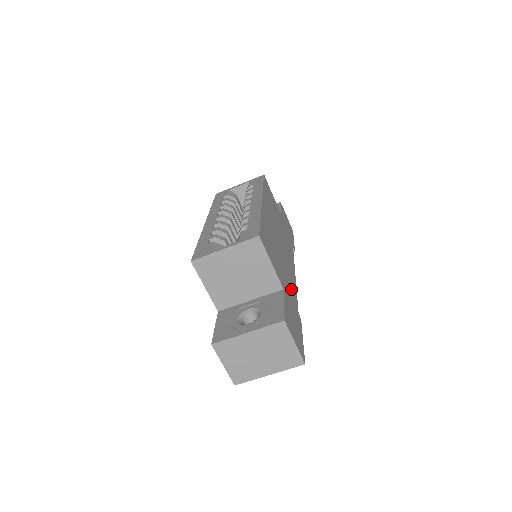
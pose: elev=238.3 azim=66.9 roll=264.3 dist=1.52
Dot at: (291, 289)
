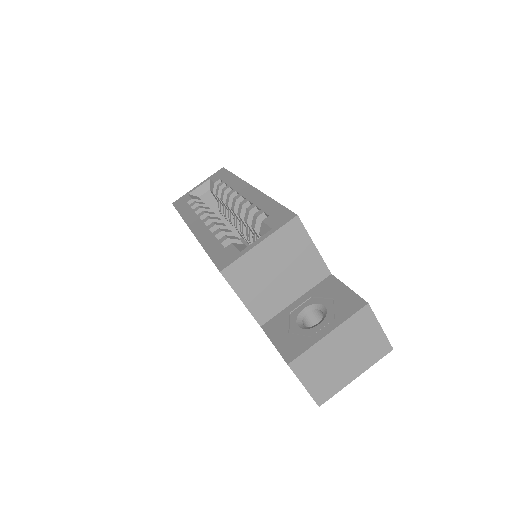
Dot at: occluded
